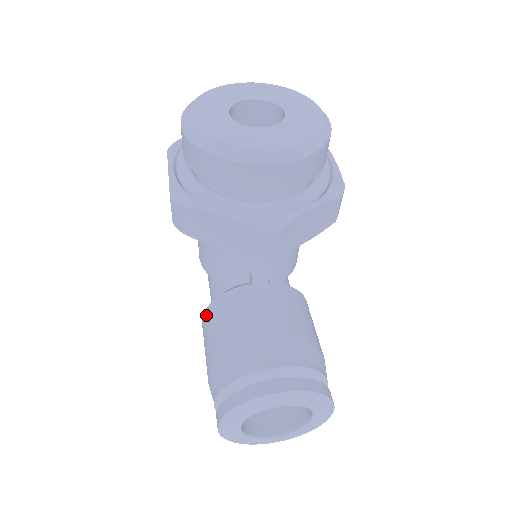
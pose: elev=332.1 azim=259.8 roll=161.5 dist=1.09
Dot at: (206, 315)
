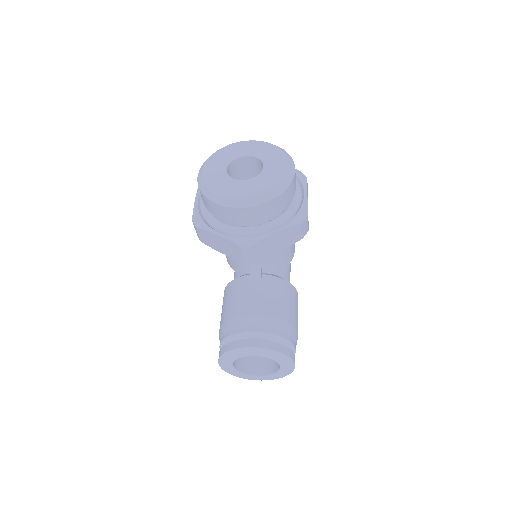
Dot at: (224, 292)
